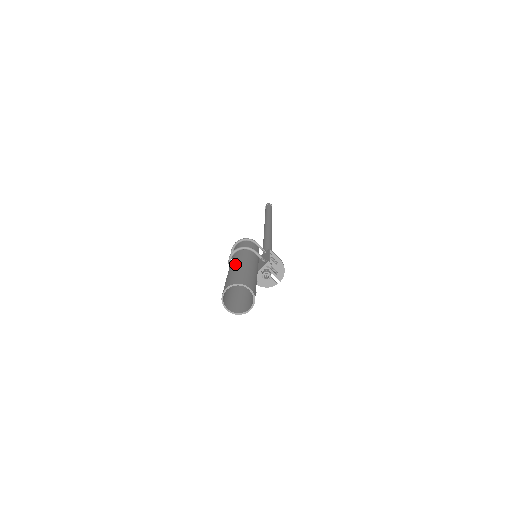
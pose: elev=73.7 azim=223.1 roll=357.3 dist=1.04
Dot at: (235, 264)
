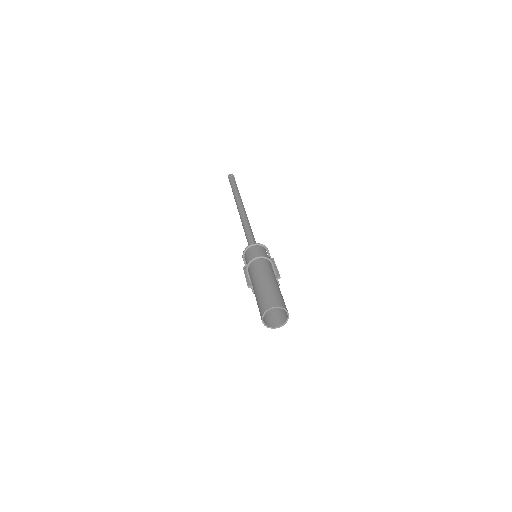
Dot at: (267, 278)
